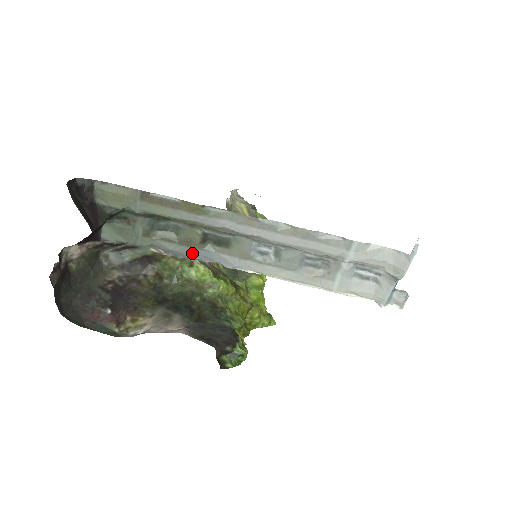
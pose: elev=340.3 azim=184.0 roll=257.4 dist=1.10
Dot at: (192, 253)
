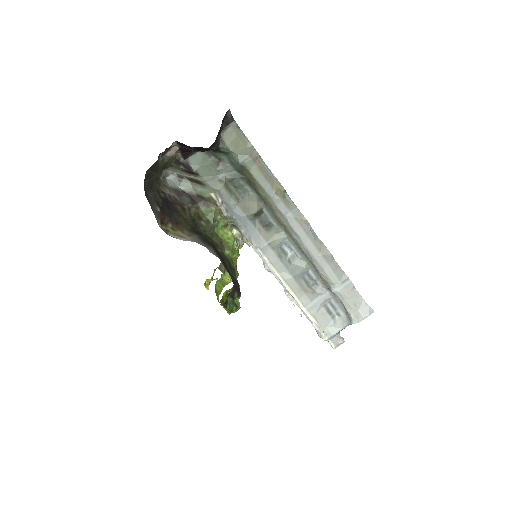
Dot at: (240, 217)
